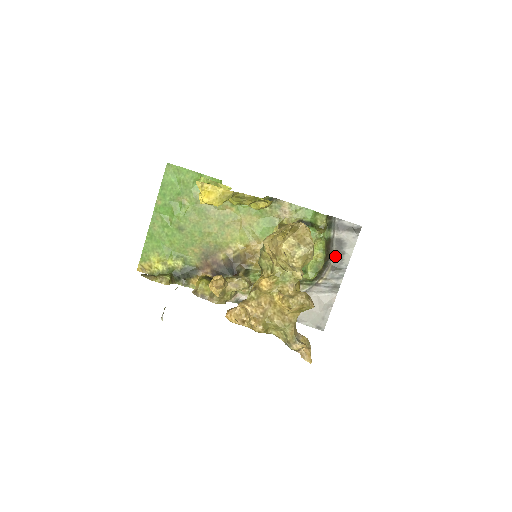
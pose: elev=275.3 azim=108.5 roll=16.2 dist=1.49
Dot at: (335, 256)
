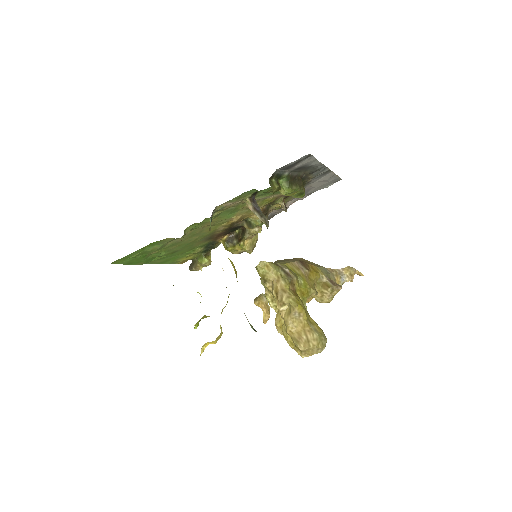
Dot at: (305, 171)
